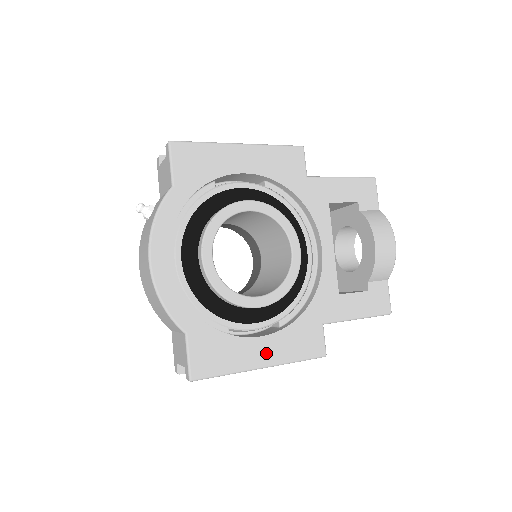
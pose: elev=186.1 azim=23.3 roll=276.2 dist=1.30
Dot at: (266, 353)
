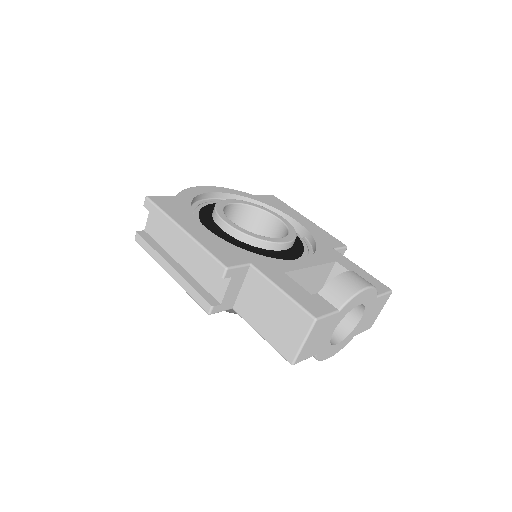
Dot at: (196, 230)
